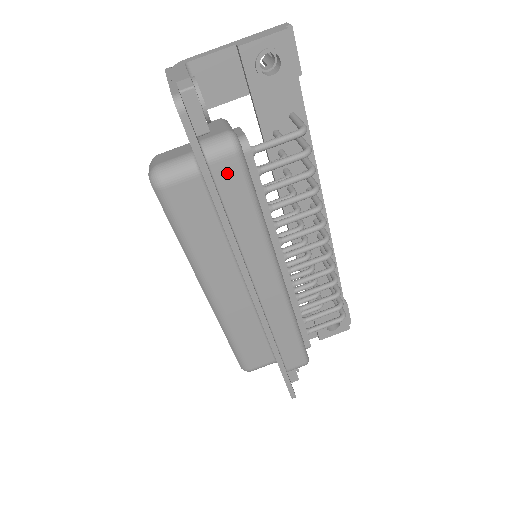
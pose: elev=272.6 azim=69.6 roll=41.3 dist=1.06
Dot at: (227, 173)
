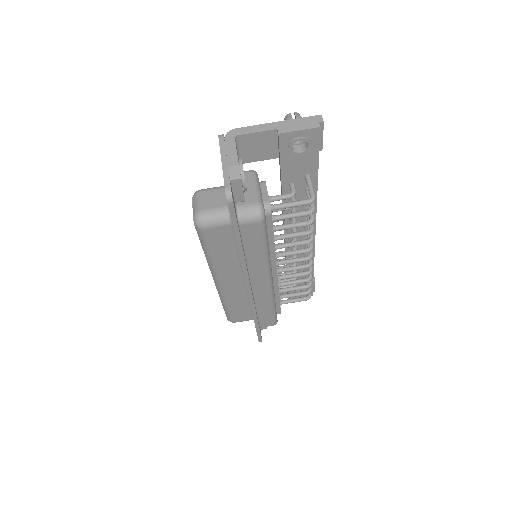
Dot at: (251, 230)
